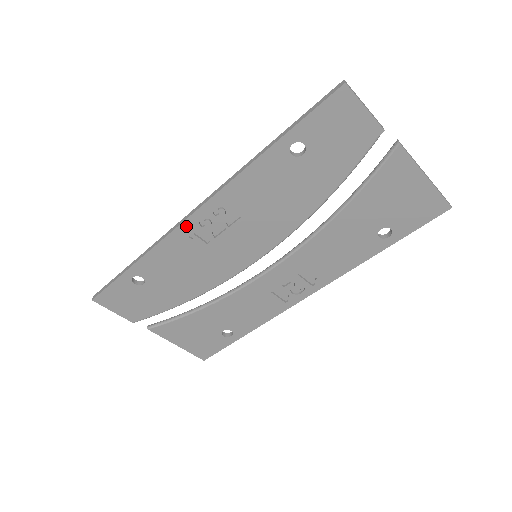
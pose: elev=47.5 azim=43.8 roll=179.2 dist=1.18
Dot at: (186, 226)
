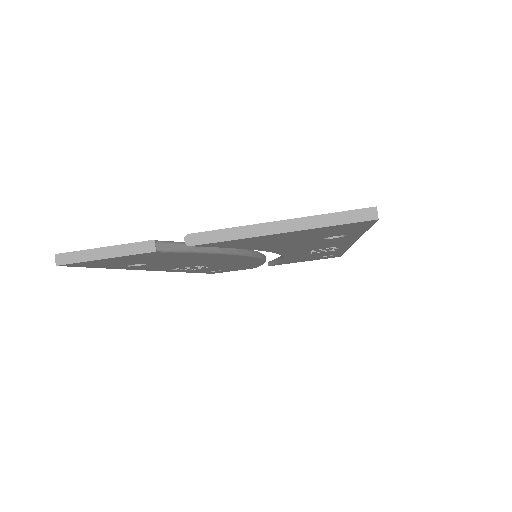
Dot at: (180, 271)
